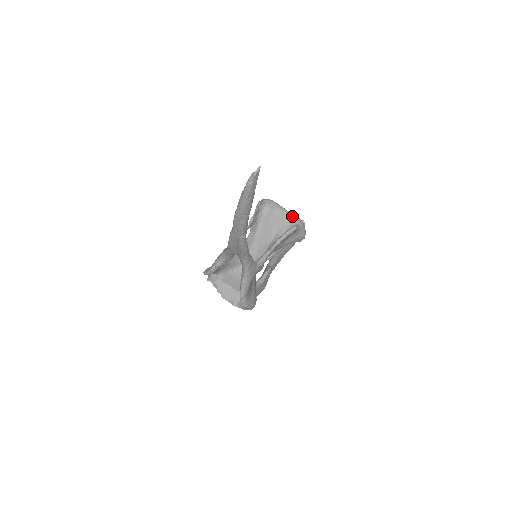
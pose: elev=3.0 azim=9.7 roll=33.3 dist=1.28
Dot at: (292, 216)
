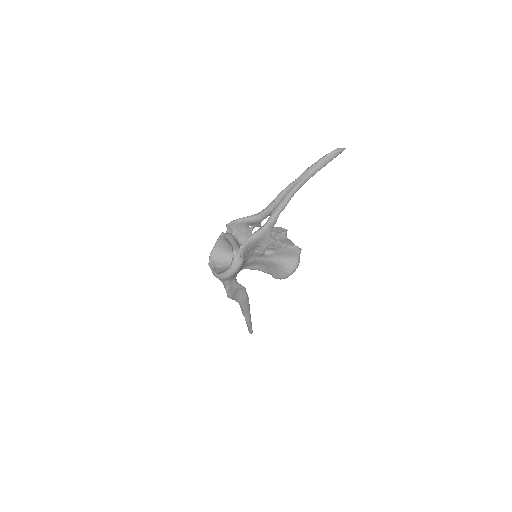
Dot at: occluded
